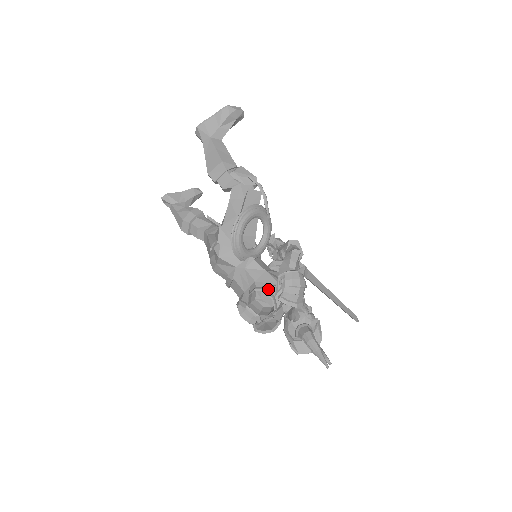
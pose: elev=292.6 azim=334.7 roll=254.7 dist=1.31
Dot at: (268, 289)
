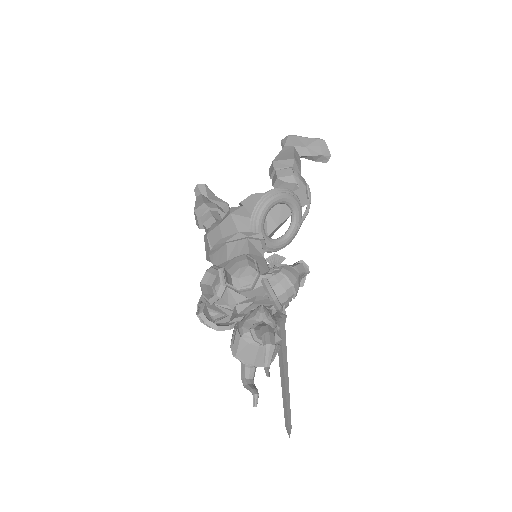
Dot at: (258, 265)
